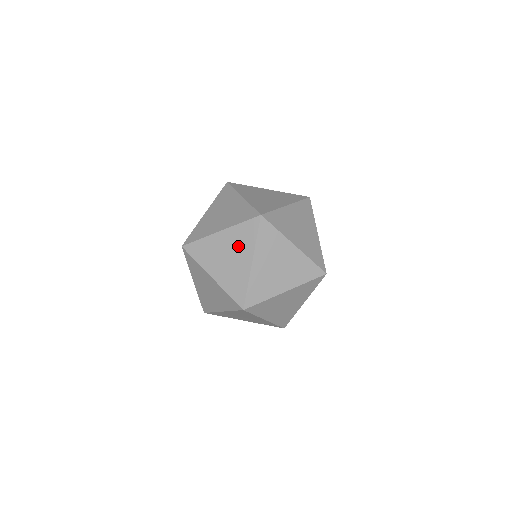
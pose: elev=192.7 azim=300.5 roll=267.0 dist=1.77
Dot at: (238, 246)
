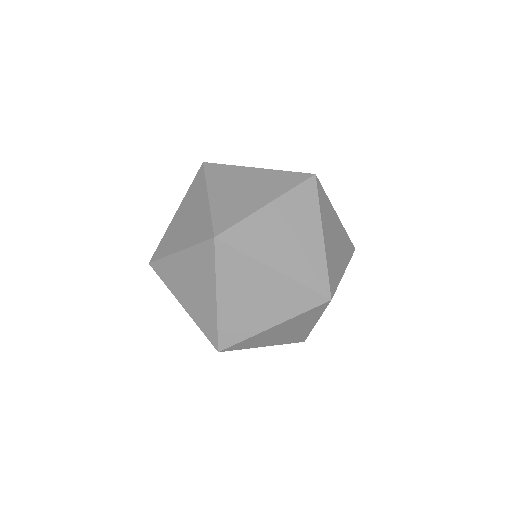
Dot at: (199, 274)
